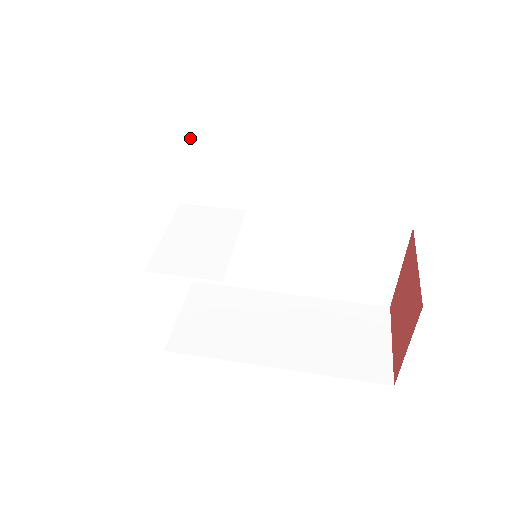
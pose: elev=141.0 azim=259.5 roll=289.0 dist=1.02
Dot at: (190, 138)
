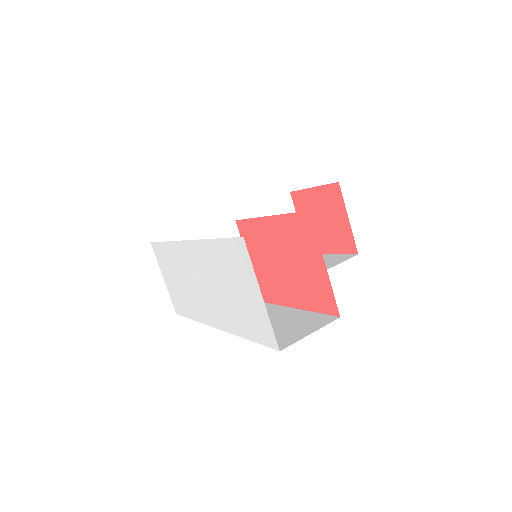
Dot at: occluded
